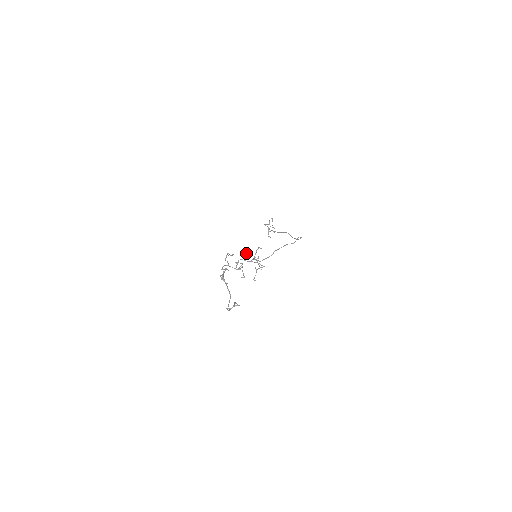
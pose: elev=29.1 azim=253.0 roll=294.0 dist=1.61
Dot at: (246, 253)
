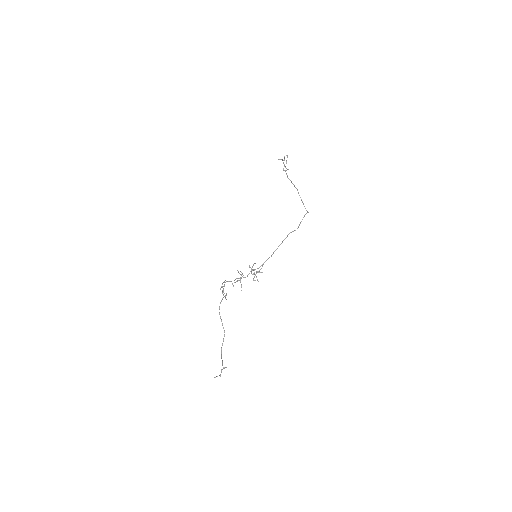
Dot at: (242, 274)
